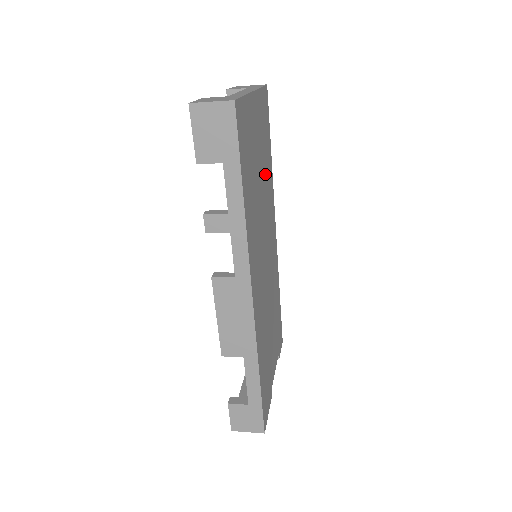
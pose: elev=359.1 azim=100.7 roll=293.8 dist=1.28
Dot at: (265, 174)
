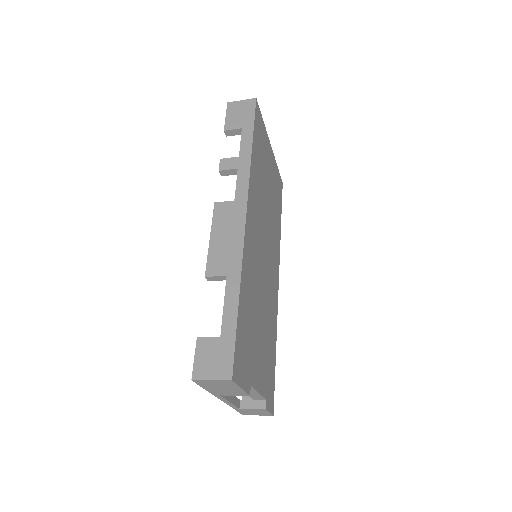
Dot at: (273, 211)
